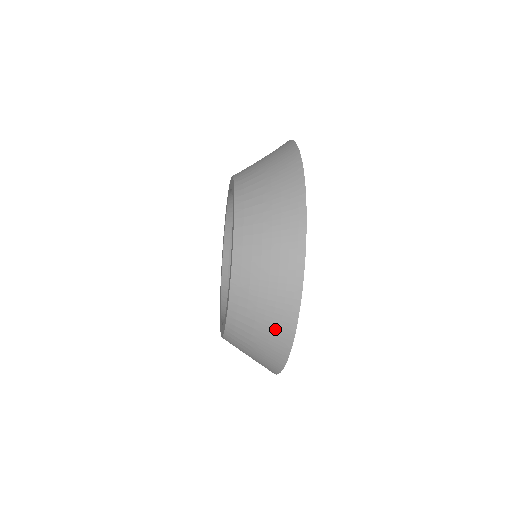
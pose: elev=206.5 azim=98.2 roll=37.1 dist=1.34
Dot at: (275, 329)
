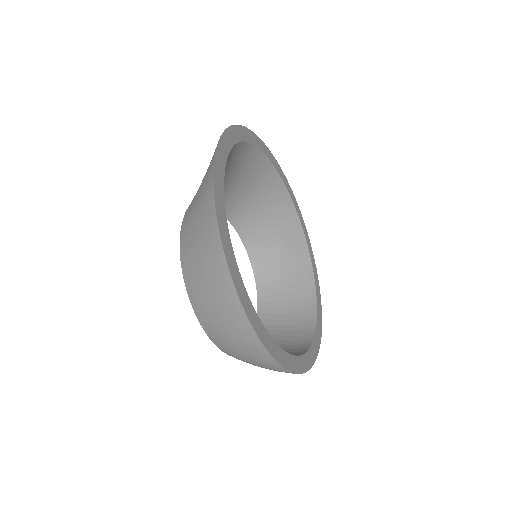
Dot at: occluded
